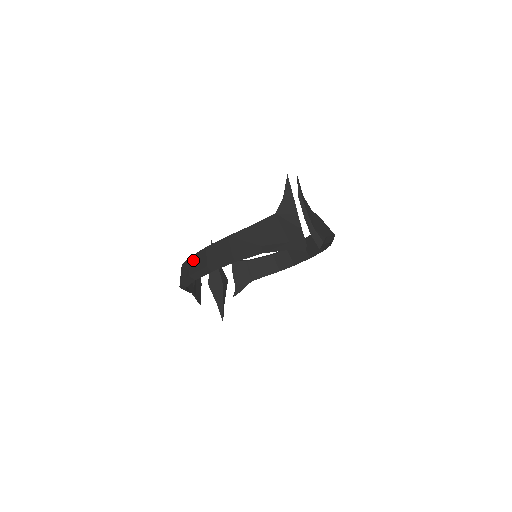
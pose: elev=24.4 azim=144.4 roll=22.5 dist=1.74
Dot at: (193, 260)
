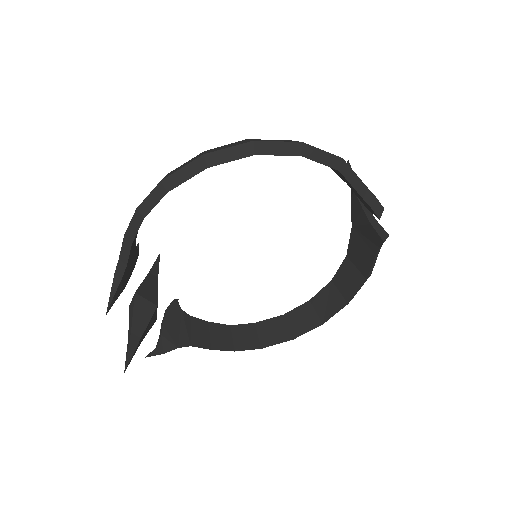
Dot at: (213, 149)
